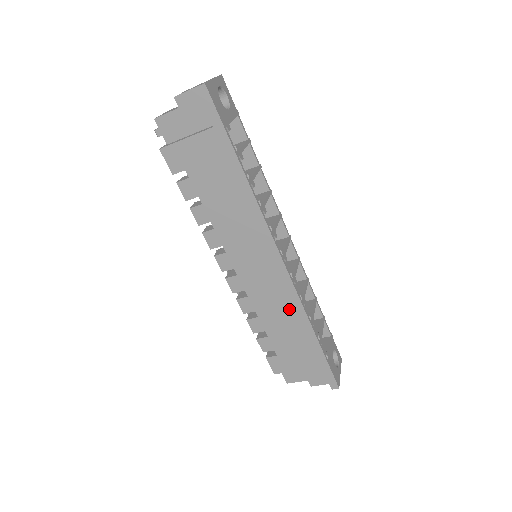
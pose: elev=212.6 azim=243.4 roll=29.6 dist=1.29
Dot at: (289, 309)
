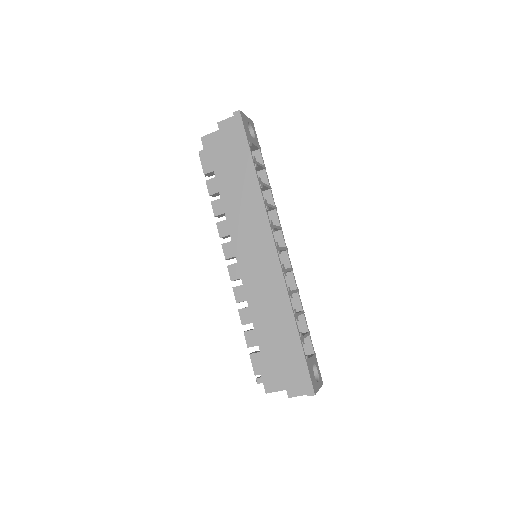
Dot at: (276, 298)
